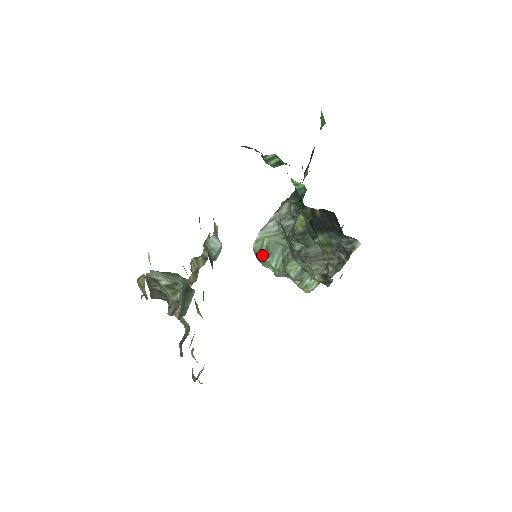
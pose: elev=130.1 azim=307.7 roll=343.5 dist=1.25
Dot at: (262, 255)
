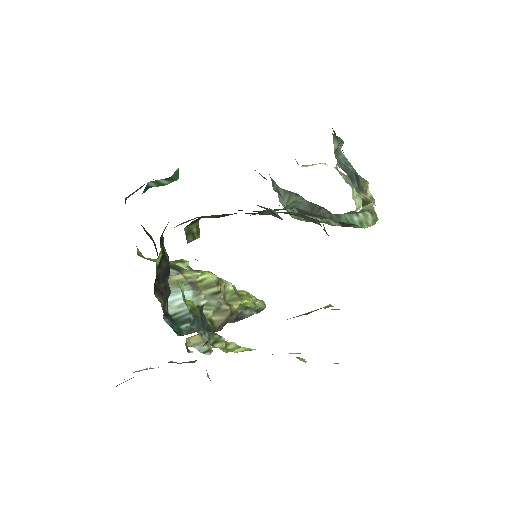
Dot at: (303, 219)
